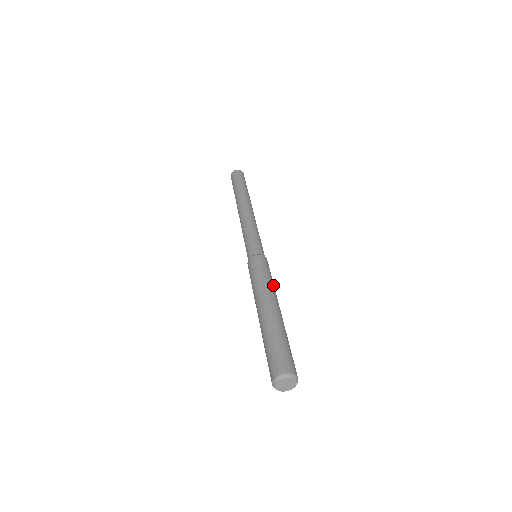
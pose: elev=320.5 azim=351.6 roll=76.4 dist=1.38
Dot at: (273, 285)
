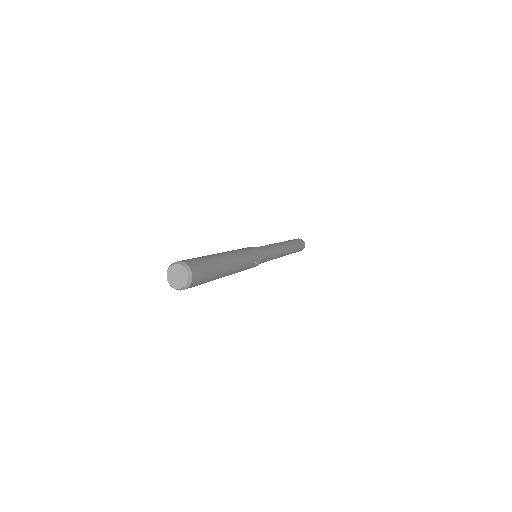
Dot at: (247, 260)
